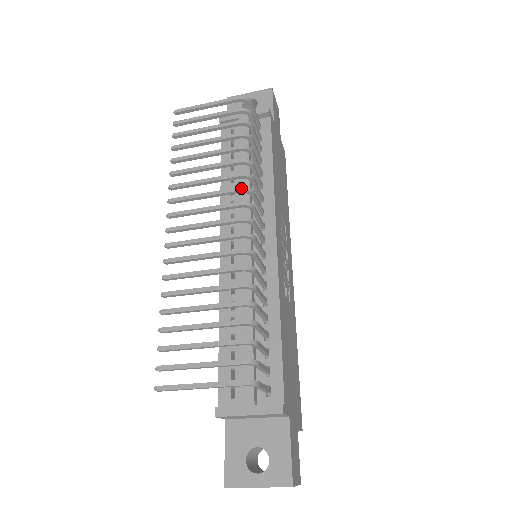
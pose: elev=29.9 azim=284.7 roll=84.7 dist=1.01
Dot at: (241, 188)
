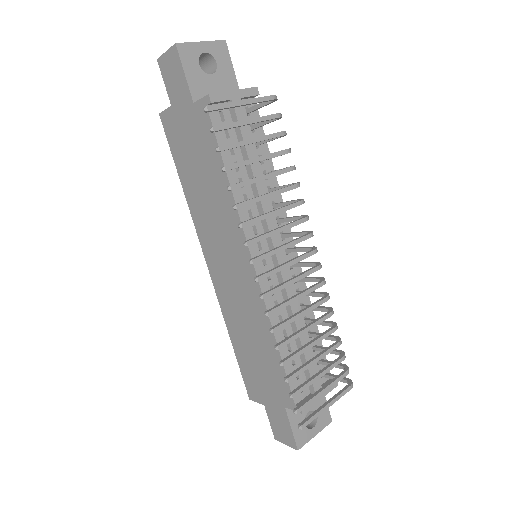
Dot at: (306, 218)
